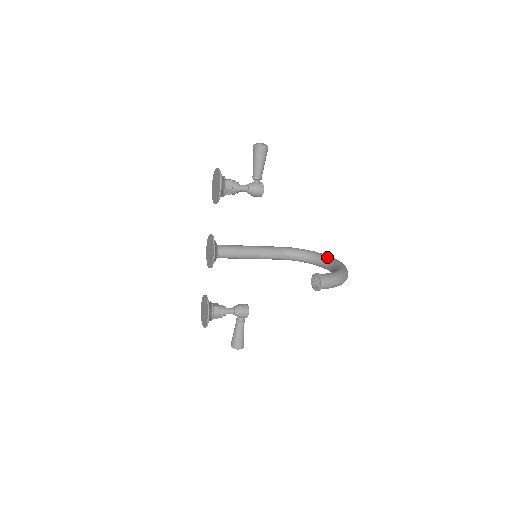
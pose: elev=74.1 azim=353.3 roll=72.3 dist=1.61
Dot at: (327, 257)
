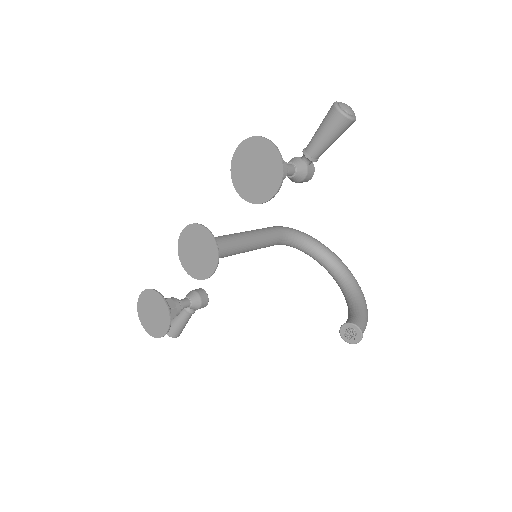
Dot at: (331, 255)
